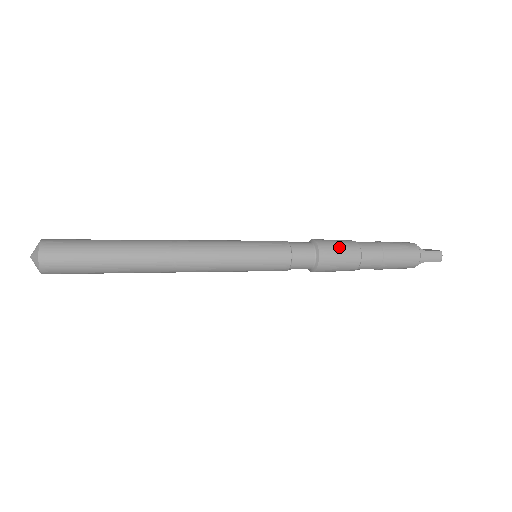
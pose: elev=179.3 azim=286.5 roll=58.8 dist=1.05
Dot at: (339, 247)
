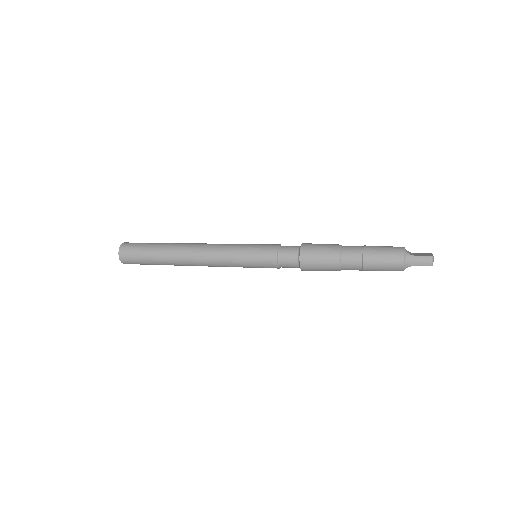
Dot at: (319, 251)
